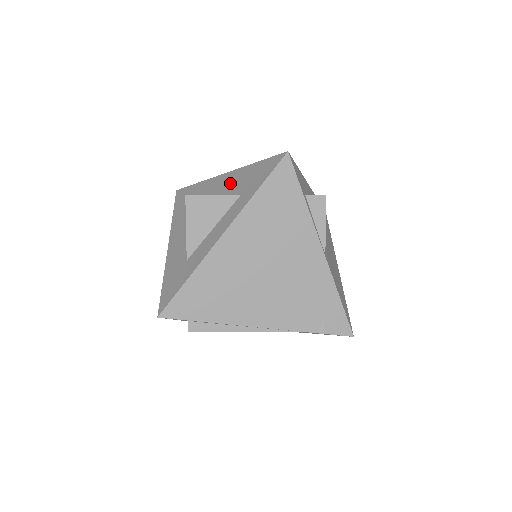
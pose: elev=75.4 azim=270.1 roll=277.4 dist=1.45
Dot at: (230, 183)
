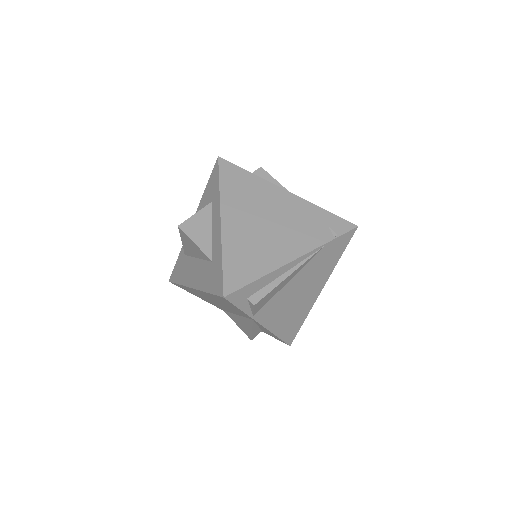
Dot at: occluded
